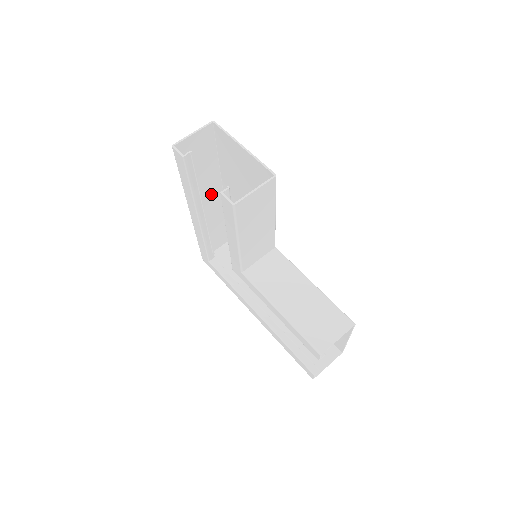
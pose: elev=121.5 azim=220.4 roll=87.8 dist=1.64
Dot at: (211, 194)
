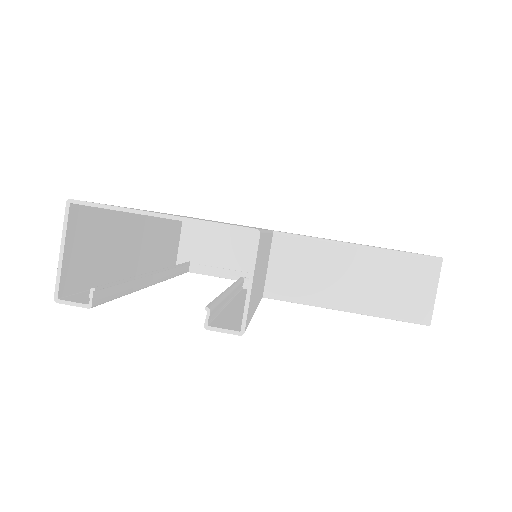
Dot at: (137, 236)
